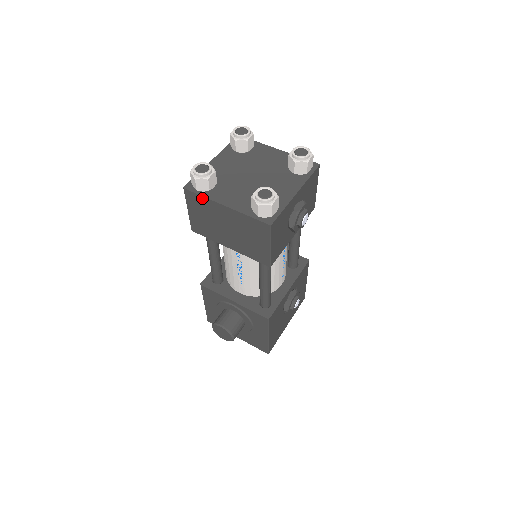
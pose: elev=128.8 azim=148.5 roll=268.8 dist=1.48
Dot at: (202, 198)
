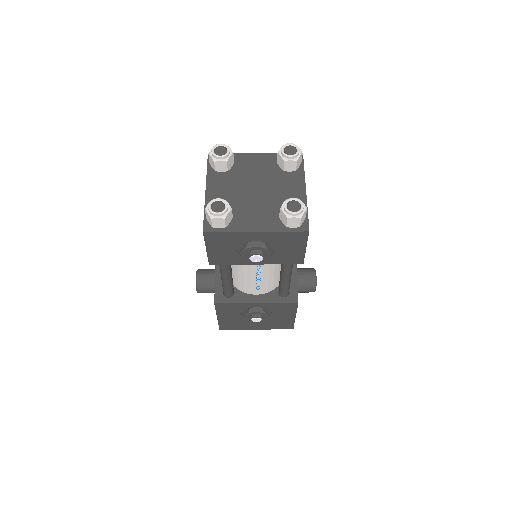
Dot at: (207, 172)
